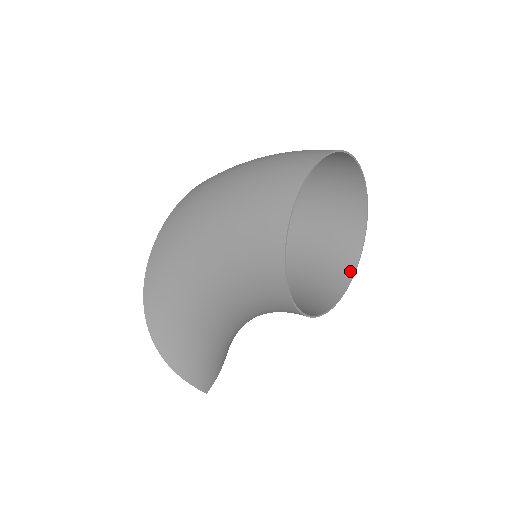
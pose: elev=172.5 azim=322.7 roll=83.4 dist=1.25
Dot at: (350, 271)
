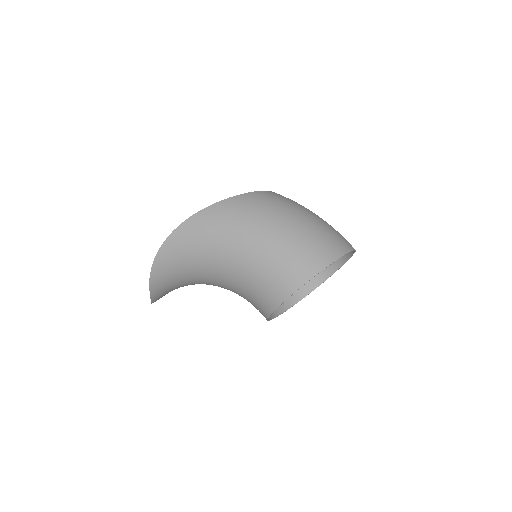
Dot at: (297, 299)
